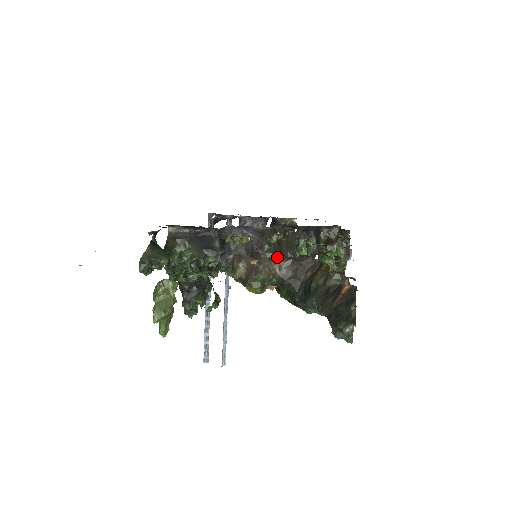
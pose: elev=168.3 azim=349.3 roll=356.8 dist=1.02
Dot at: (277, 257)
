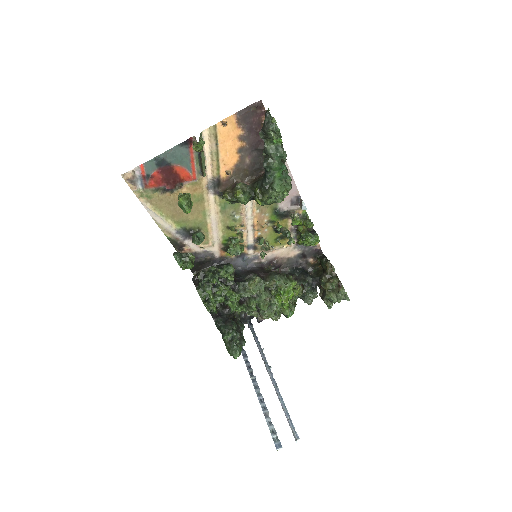
Dot at: (246, 181)
